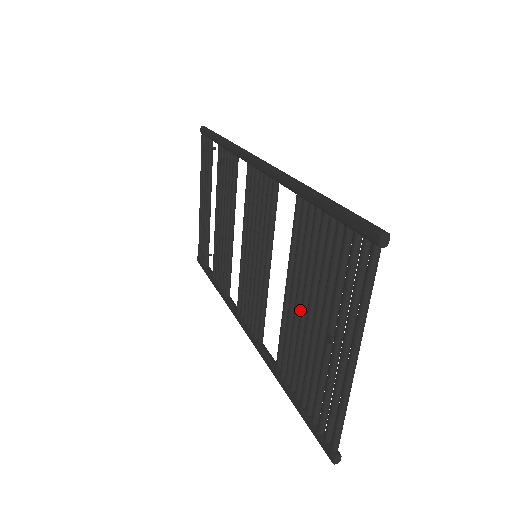
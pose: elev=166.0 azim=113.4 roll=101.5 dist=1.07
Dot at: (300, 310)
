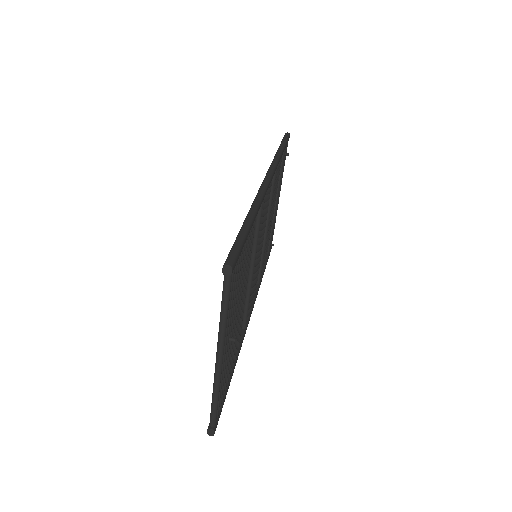
Dot at: occluded
